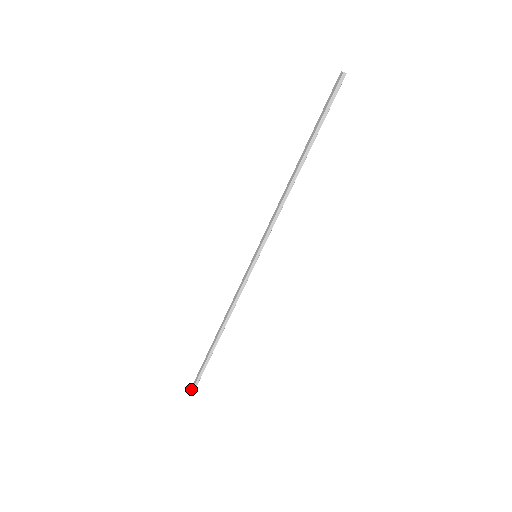
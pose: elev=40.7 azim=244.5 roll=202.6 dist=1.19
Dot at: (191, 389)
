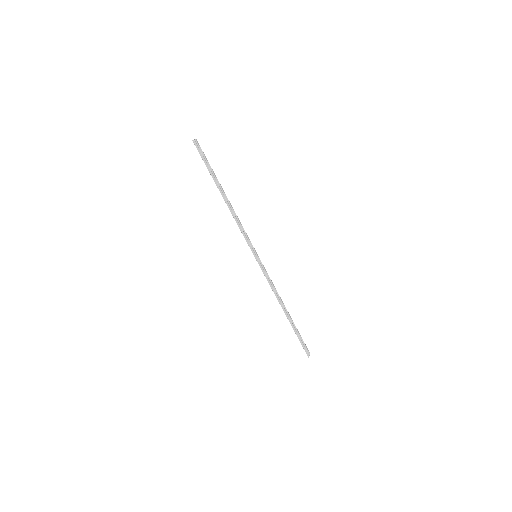
Dot at: (308, 356)
